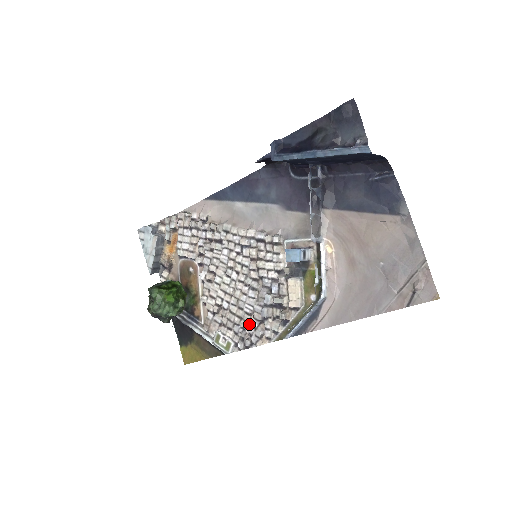
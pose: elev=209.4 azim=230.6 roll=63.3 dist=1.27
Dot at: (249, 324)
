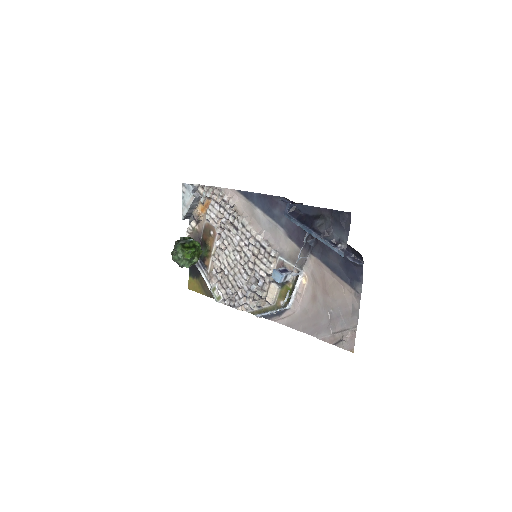
Dot at: (237, 292)
